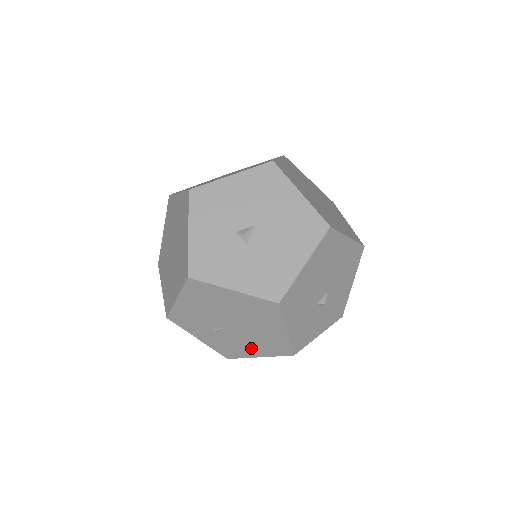
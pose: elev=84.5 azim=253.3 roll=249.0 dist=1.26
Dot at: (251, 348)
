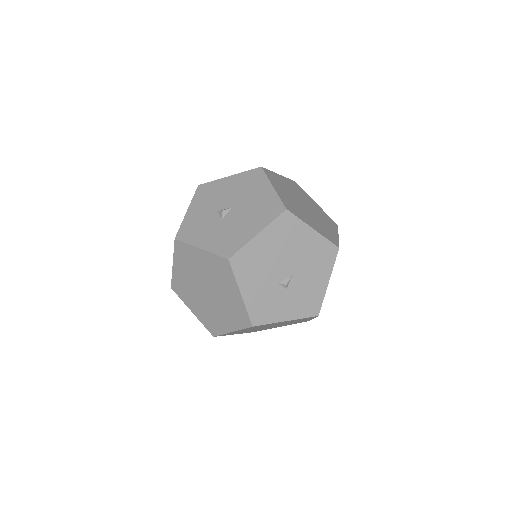
Dot at: (225, 320)
